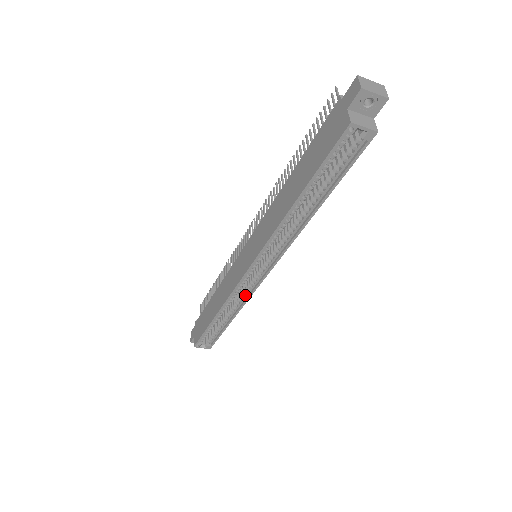
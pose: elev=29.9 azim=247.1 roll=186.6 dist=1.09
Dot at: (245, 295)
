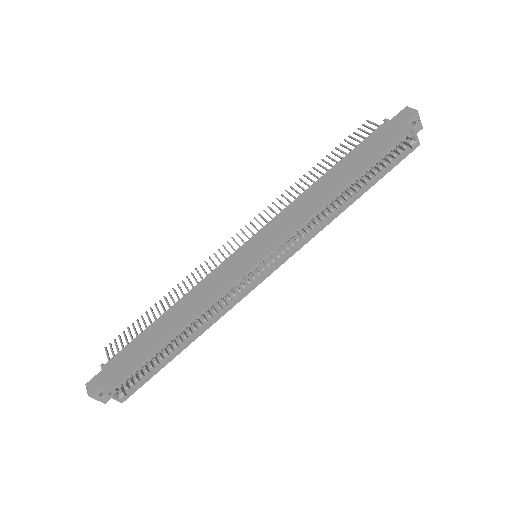
Dot at: (227, 304)
